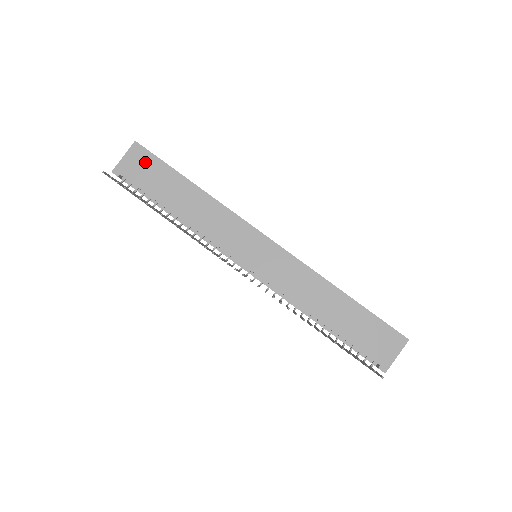
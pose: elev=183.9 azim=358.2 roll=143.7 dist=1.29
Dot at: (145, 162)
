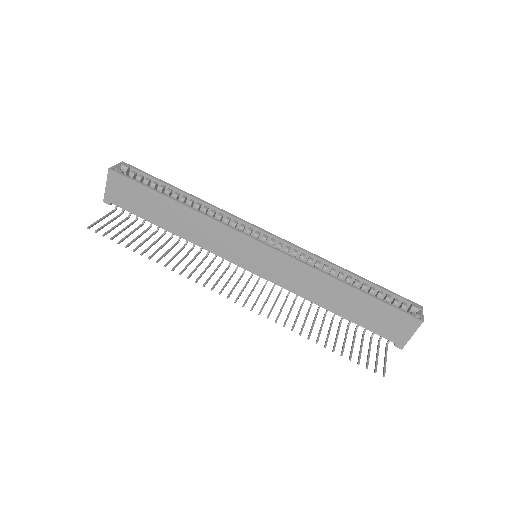
Dot at: (126, 188)
